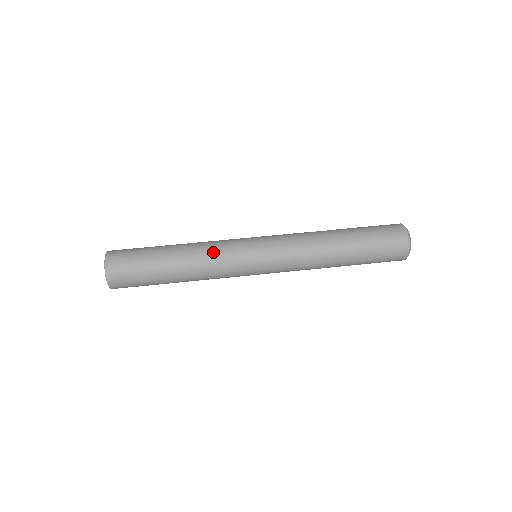
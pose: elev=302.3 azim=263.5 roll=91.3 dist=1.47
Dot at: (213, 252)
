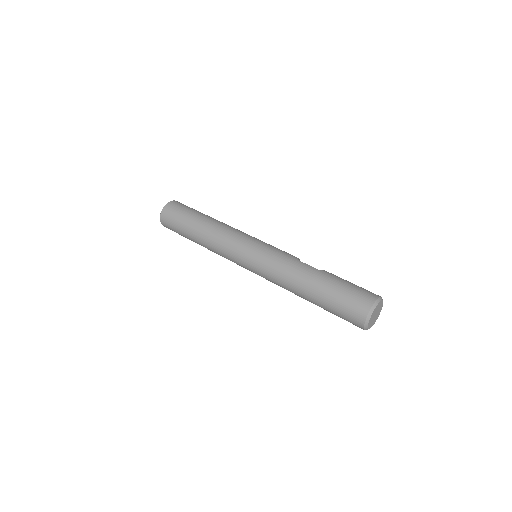
Dot at: (222, 238)
